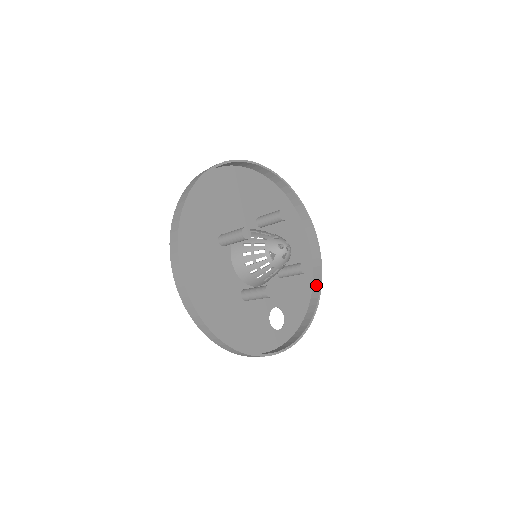
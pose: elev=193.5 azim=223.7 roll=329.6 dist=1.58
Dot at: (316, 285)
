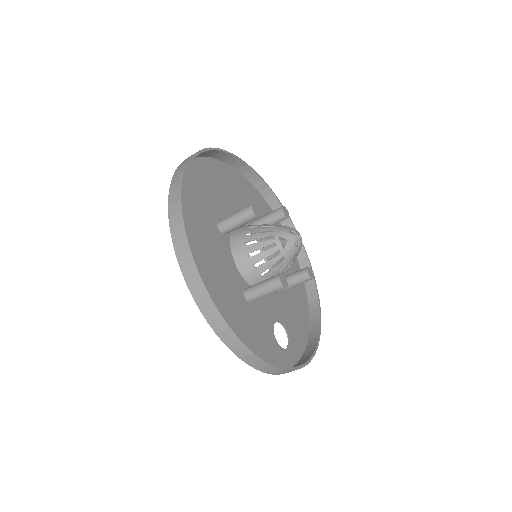
Dot at: (314, 311)
